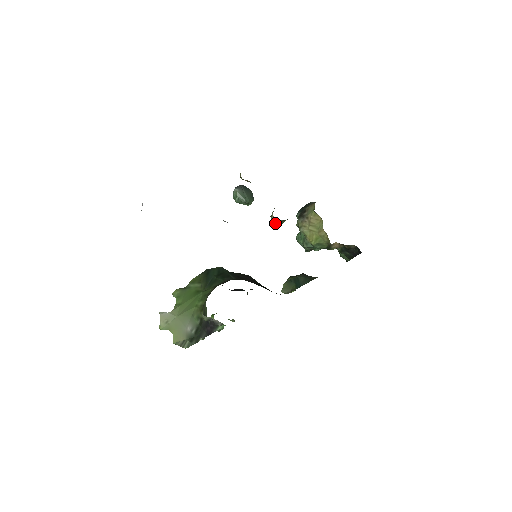
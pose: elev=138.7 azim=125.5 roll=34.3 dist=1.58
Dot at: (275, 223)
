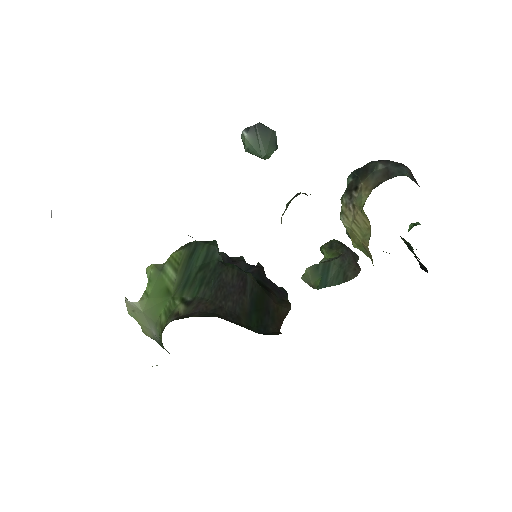
Dot at: occluded
